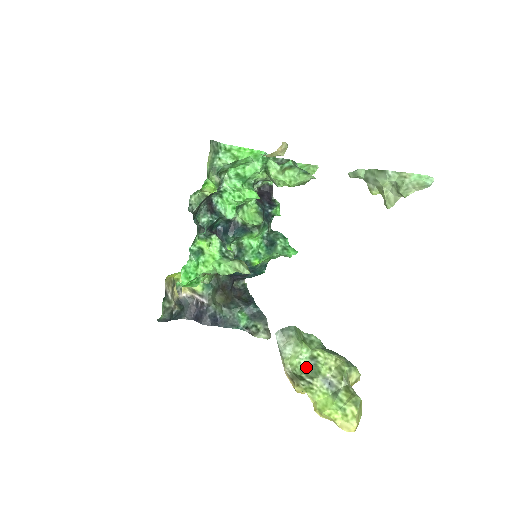
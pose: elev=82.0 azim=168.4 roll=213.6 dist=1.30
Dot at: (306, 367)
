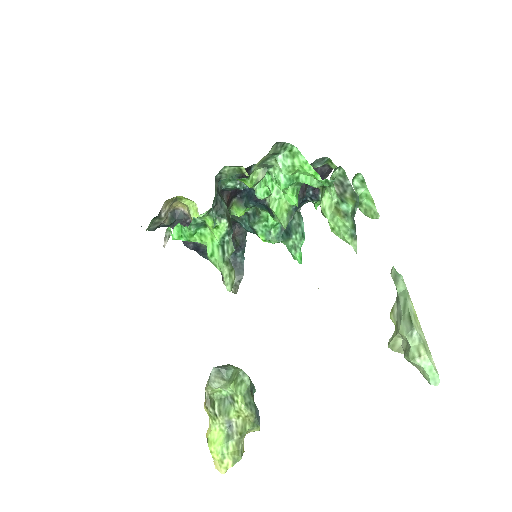
Dot at: (224, 397)
